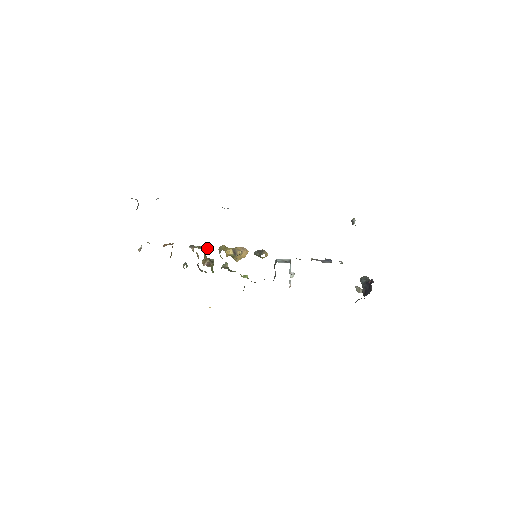
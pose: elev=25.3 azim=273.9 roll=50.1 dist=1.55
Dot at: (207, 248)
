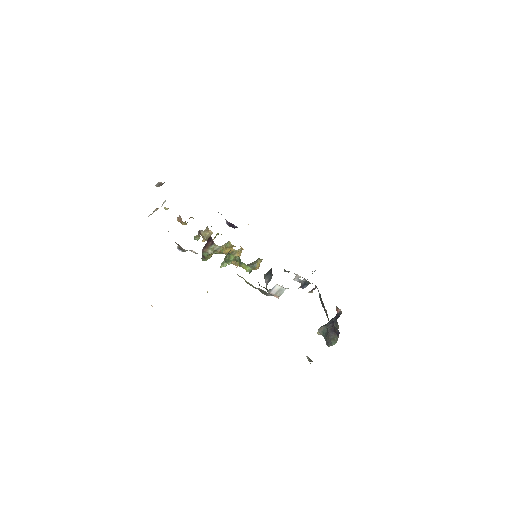
Dot at: occluded
